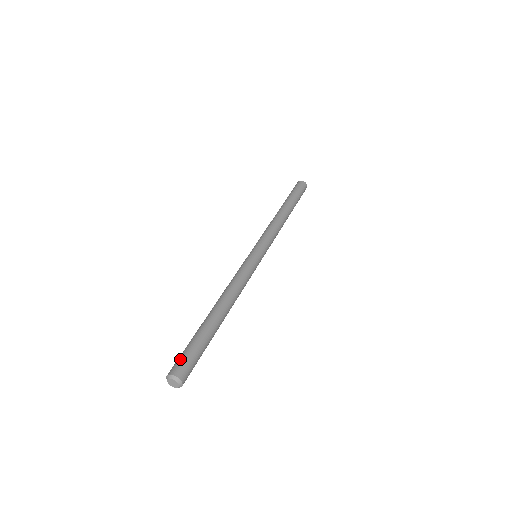
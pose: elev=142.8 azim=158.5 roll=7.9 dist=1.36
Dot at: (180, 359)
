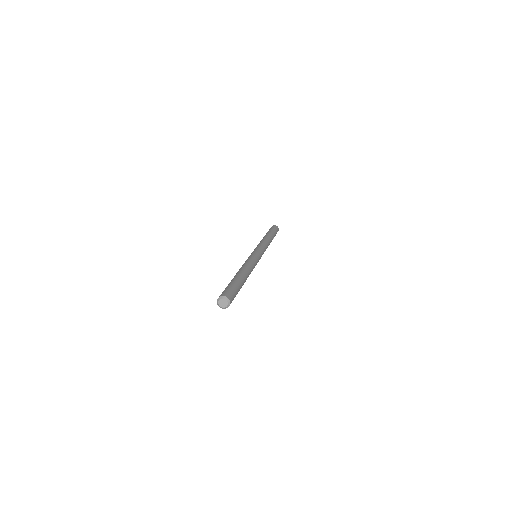
Dot at: (230, 291)
